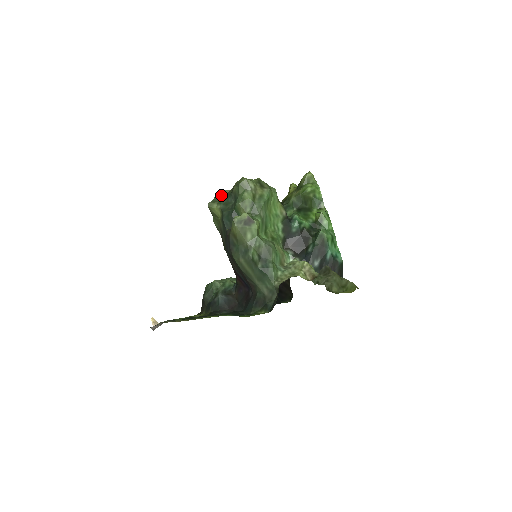
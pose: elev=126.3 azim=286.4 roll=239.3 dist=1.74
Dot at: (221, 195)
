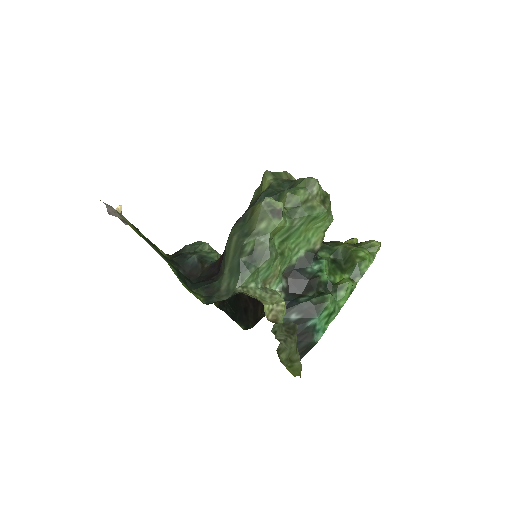
Dot at: (285, 176)
